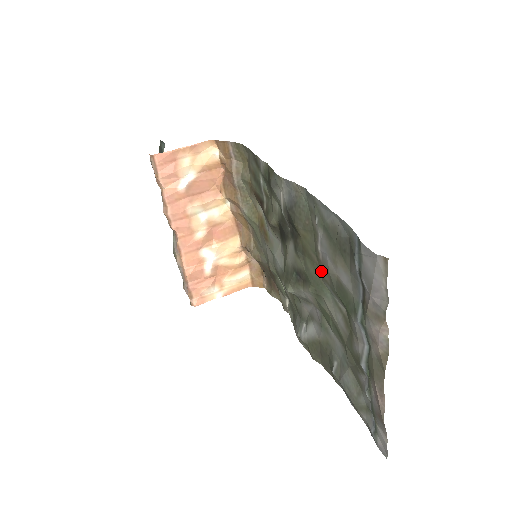
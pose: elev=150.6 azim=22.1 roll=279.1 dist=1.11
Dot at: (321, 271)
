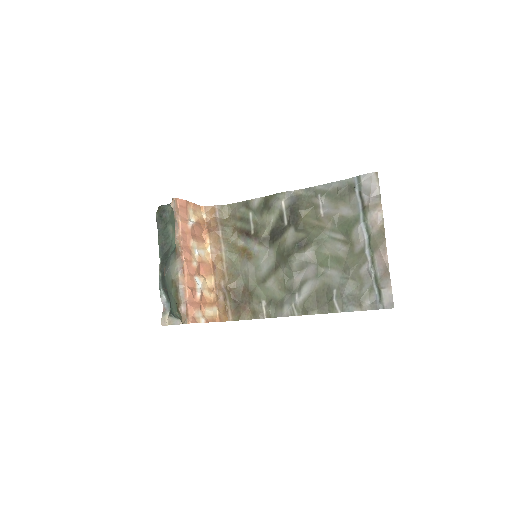
Dot at: (322, 225)
